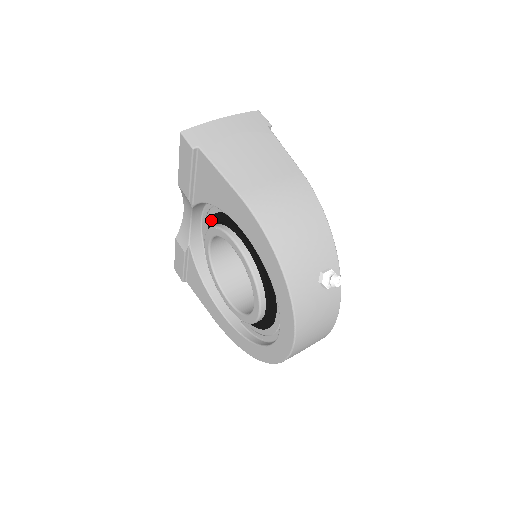
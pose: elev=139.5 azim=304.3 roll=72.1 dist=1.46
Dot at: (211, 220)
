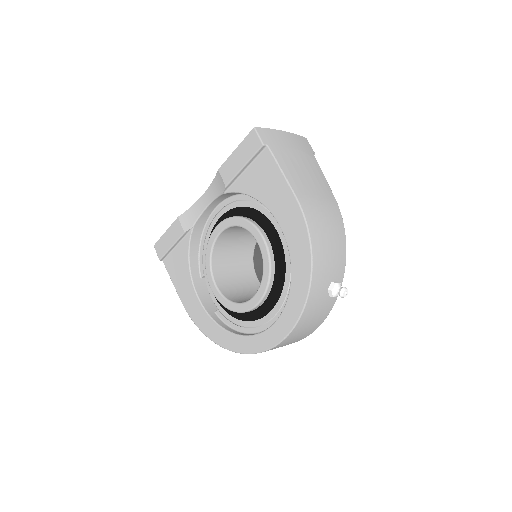
Dot at: (230, 211)
